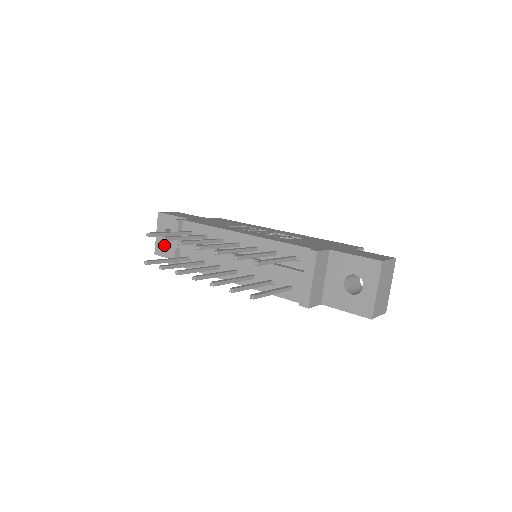
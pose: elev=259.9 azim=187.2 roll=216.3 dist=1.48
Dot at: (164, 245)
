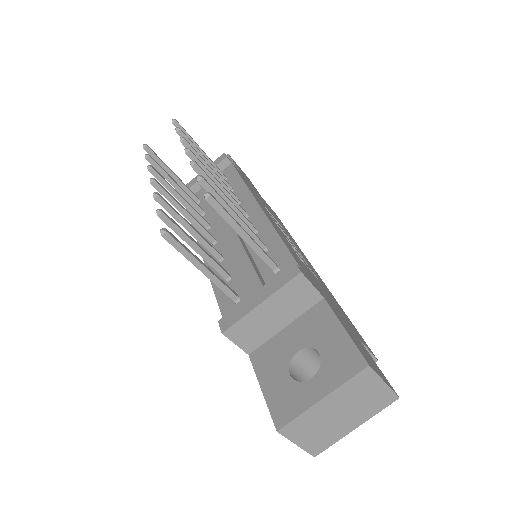
Dot at: occluded
